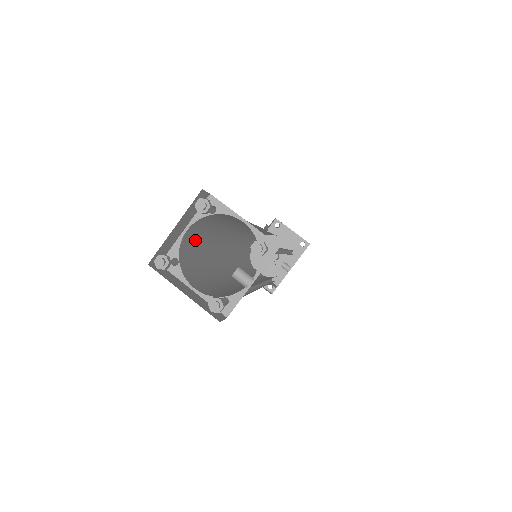
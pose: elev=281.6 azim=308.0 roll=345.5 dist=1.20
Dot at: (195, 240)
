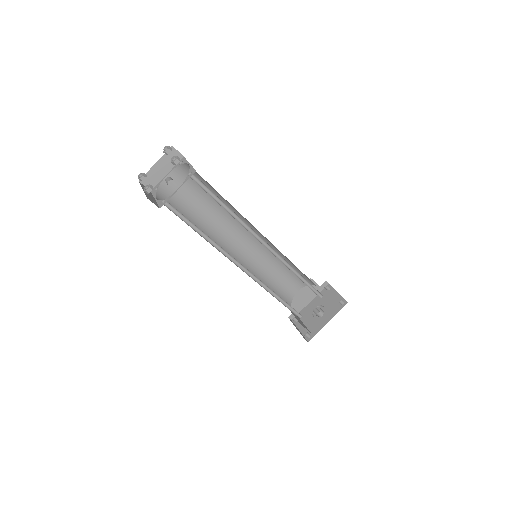
Dot at: (182, 194)
